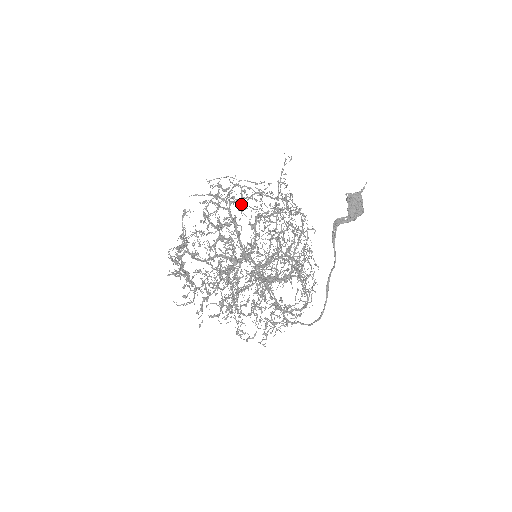
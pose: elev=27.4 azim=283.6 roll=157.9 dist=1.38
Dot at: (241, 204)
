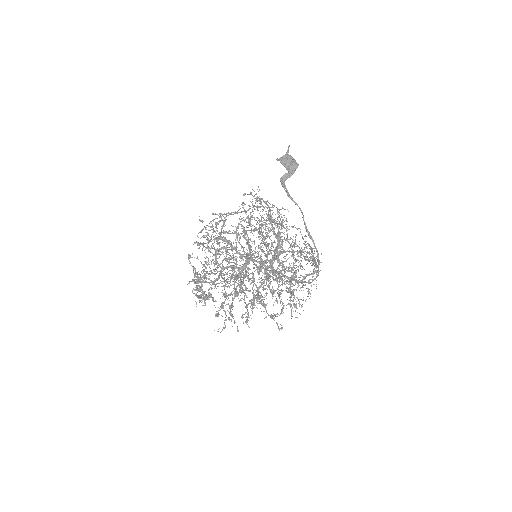
Dot at: (232, 233)
